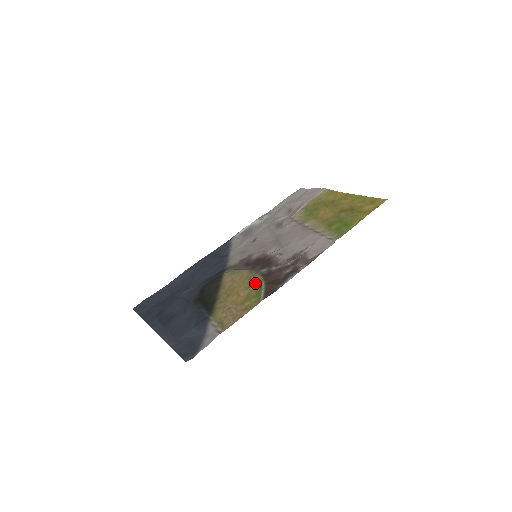
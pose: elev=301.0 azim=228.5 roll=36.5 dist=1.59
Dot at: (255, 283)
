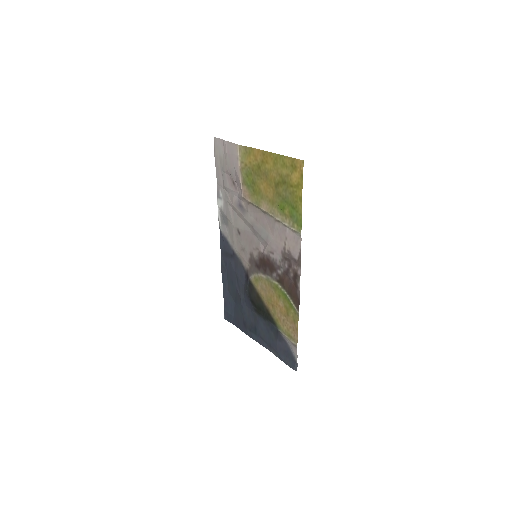
Dot at: (280, 293)
